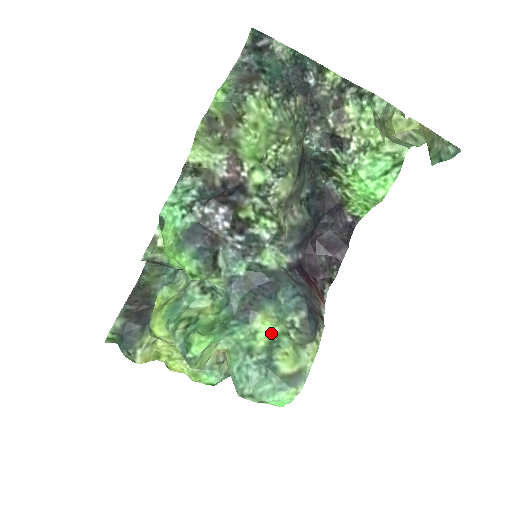
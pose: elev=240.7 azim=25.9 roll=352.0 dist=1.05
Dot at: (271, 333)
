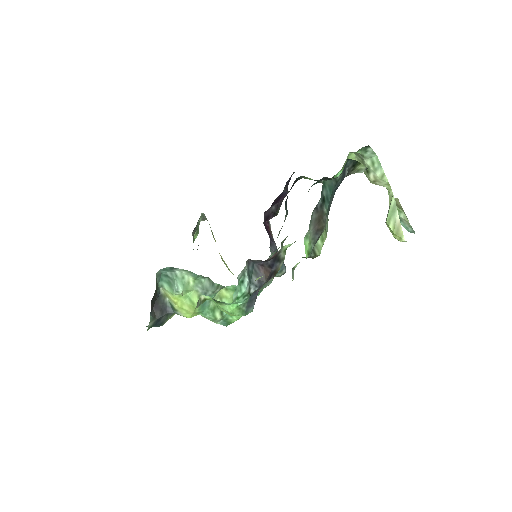
Dot at: occluded
